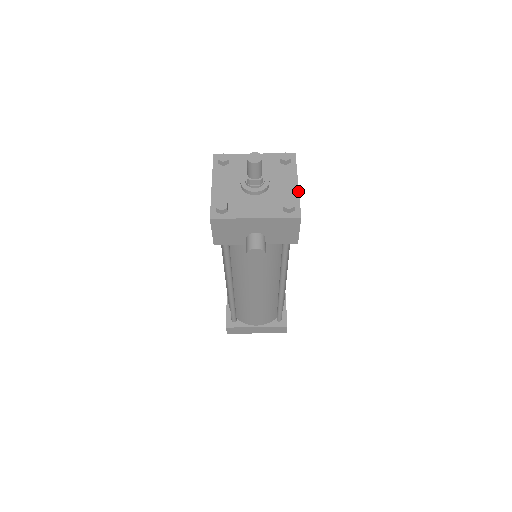
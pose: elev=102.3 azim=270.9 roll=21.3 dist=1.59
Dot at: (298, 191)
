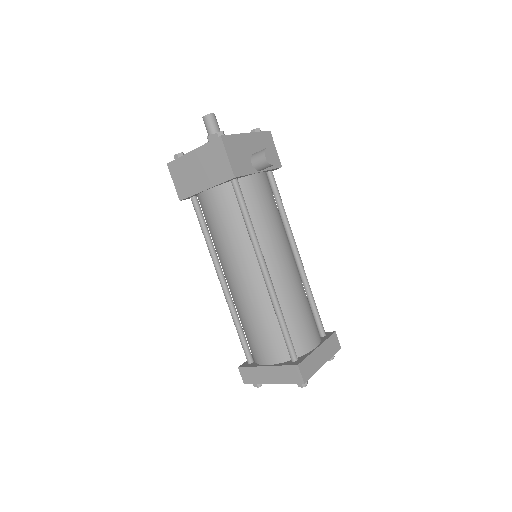
Dot at: occluded
